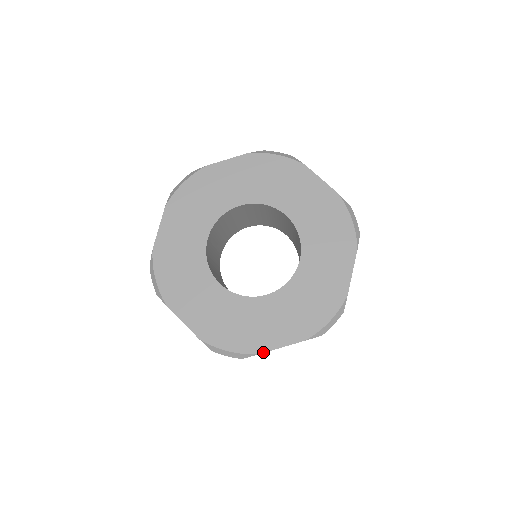
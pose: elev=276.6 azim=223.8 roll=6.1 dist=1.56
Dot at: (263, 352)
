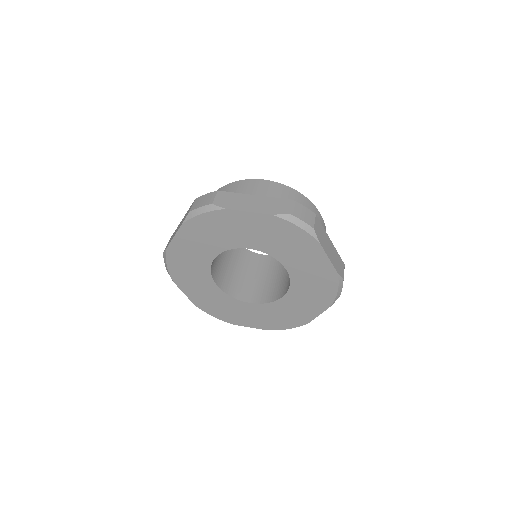
Dot at: occluded
